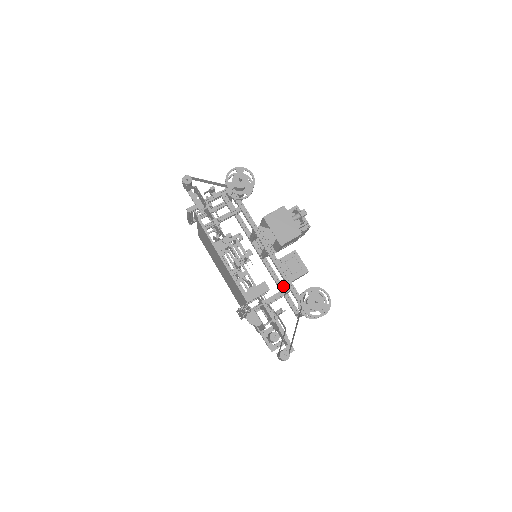
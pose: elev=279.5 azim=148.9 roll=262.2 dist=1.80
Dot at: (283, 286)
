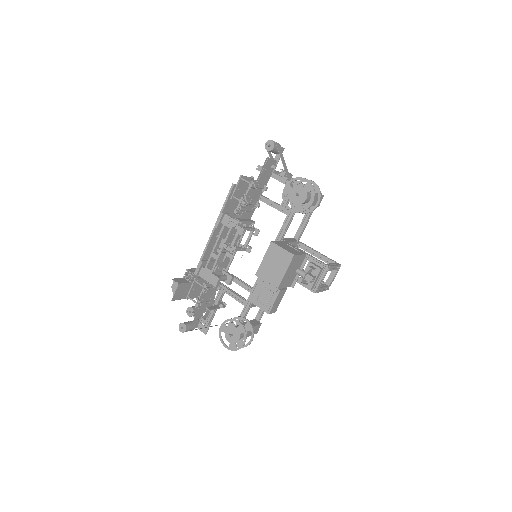
Dot at: occluded
